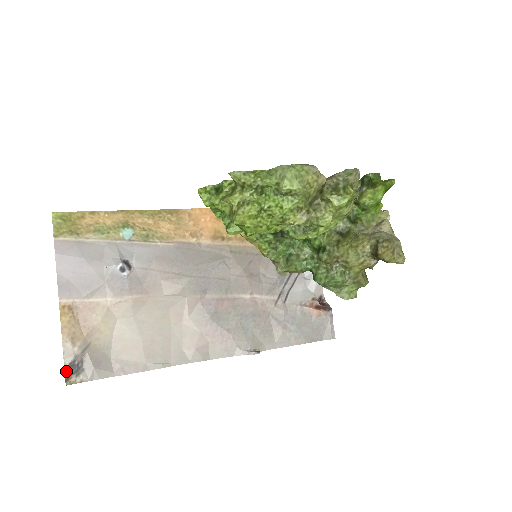
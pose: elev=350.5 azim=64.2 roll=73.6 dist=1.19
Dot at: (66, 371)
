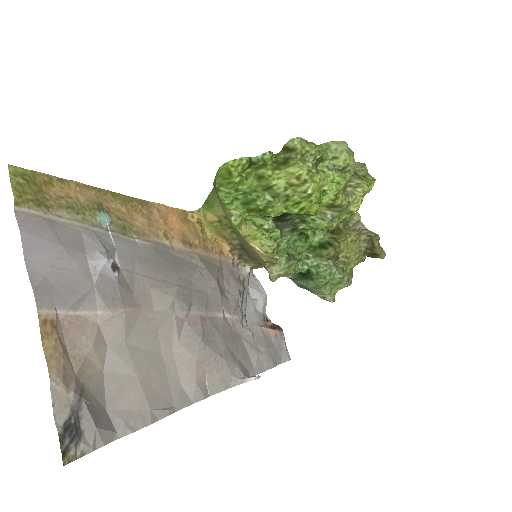
Dot at: (61, 438)
